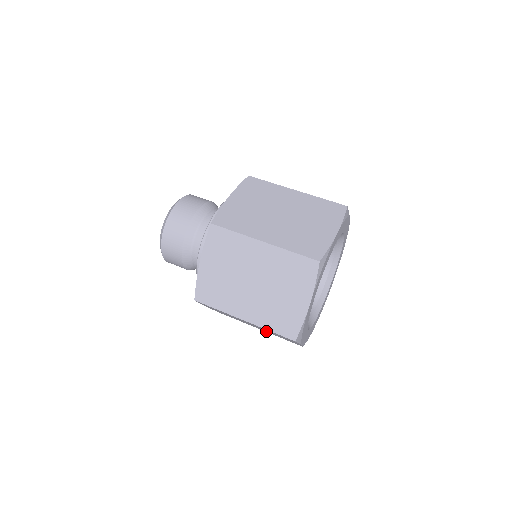
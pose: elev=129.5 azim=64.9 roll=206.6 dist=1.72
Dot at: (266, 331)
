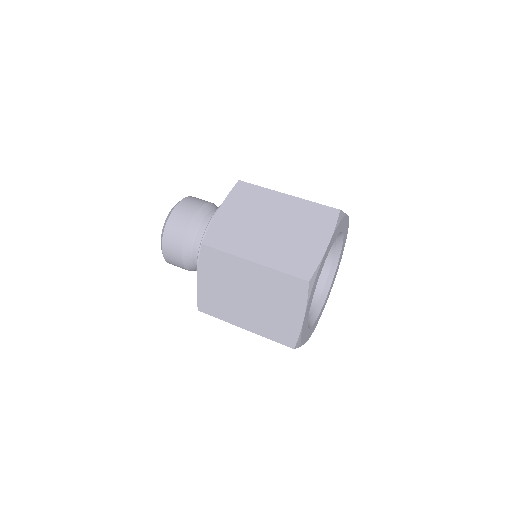
Dot at: (258, 319)
